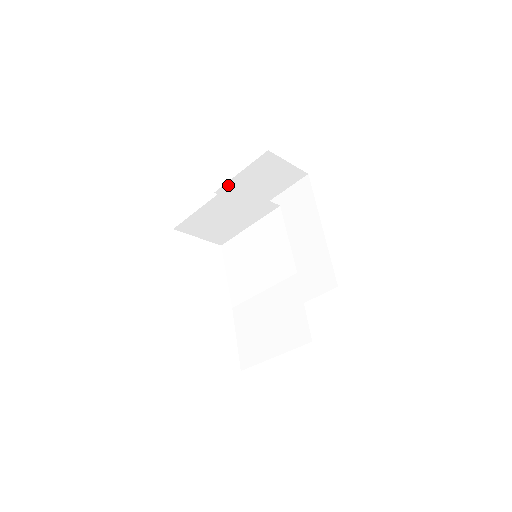
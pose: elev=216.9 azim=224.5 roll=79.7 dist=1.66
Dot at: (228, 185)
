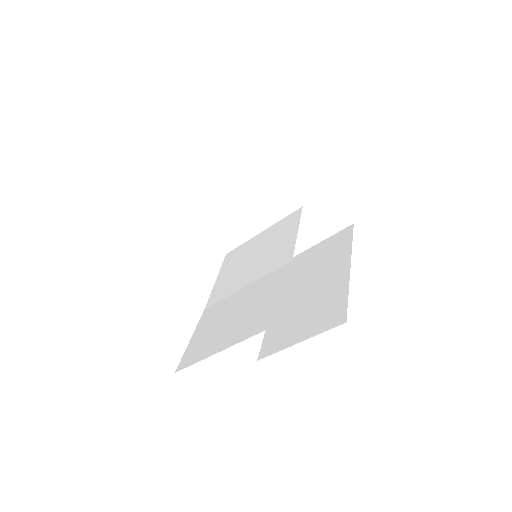
Dot at: occluded
